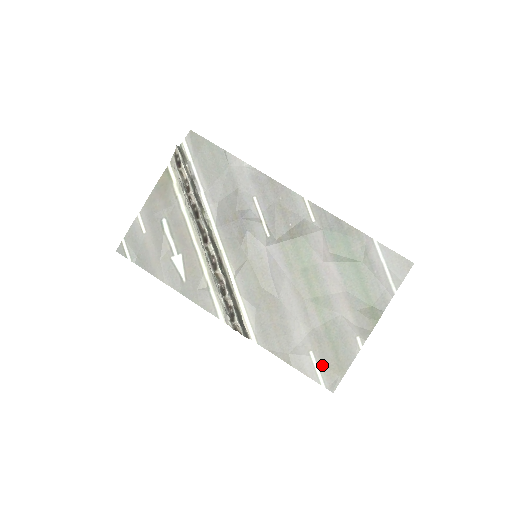
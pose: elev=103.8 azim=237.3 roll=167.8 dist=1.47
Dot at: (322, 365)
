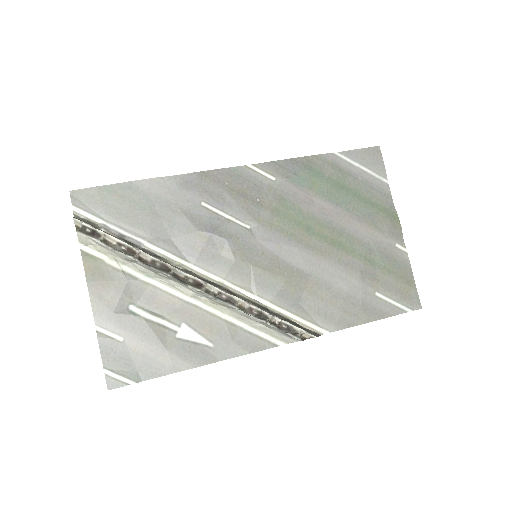
Dot at: (394, 295)
